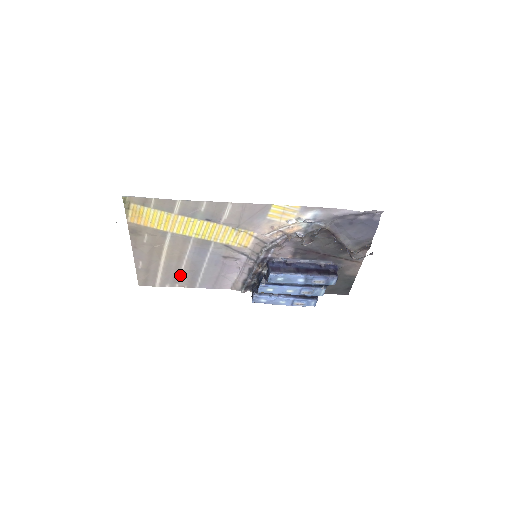
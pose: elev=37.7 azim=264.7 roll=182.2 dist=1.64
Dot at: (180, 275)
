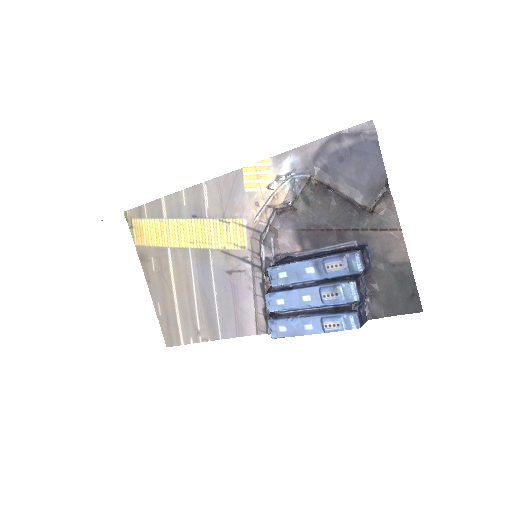
Dot at: (198, 318)
